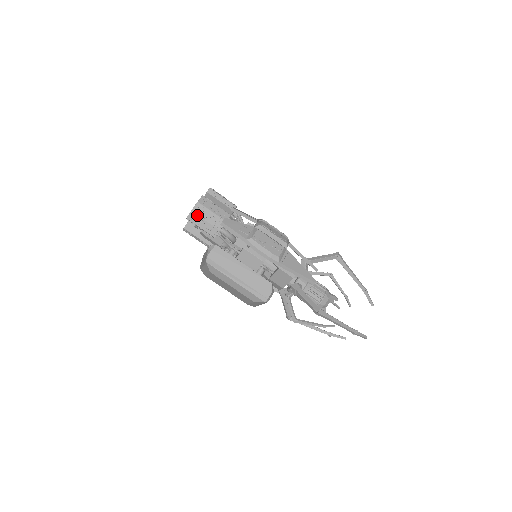
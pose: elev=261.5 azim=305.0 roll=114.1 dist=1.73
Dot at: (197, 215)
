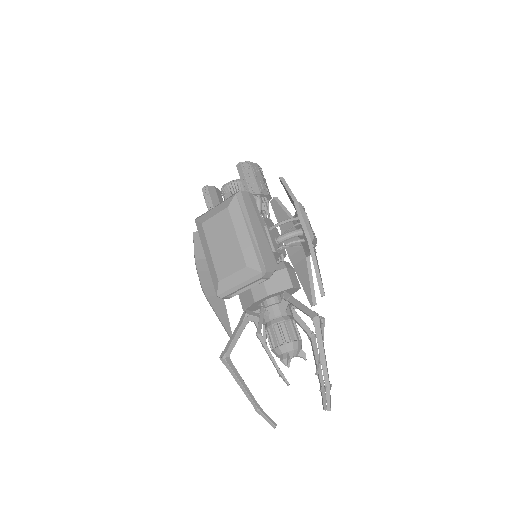
Dot at: (251, 168)
